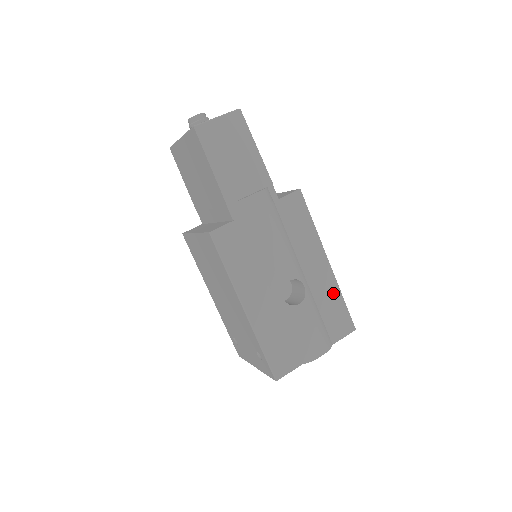
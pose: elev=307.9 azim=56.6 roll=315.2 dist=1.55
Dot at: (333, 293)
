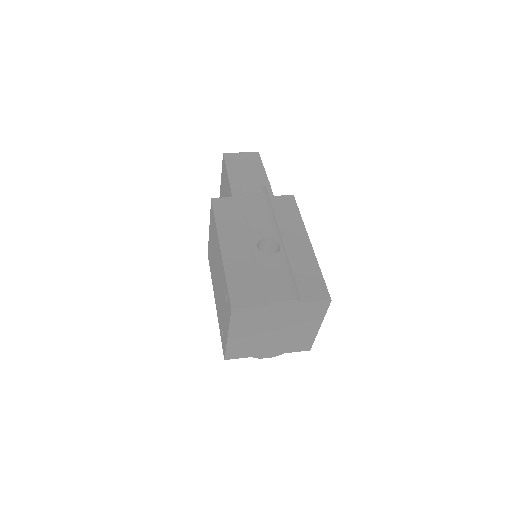
Dot at: (310, 264)
